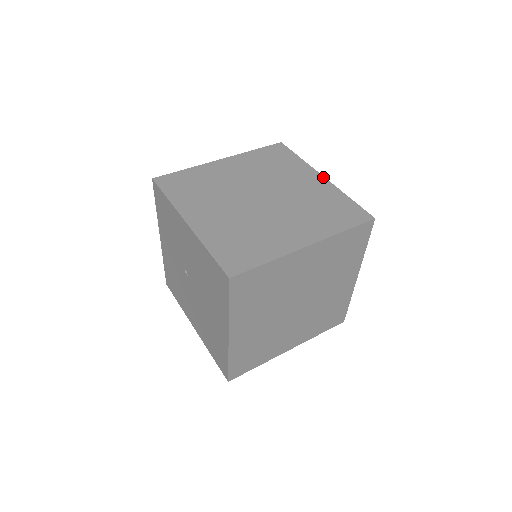
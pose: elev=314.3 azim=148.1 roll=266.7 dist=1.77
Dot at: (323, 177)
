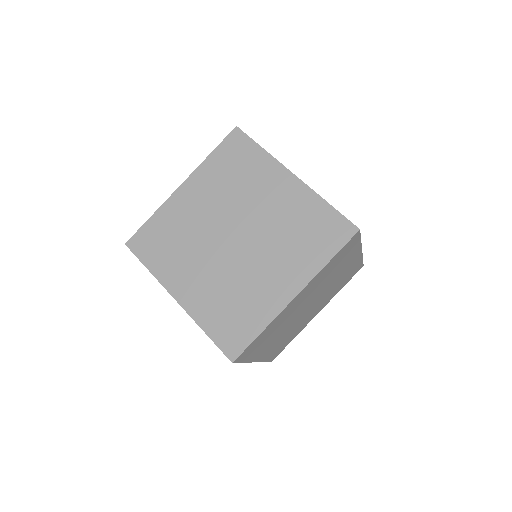
Dot at: (294, 176)
